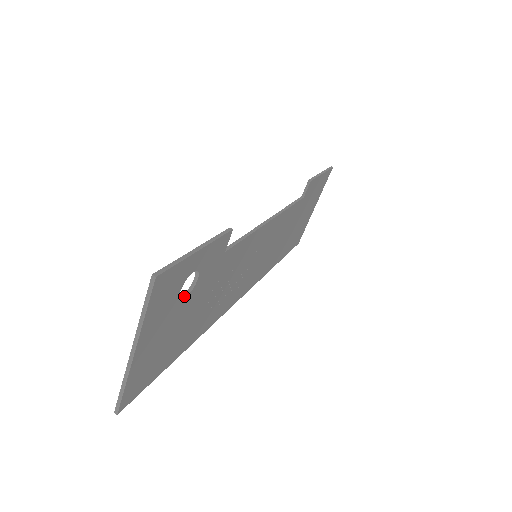
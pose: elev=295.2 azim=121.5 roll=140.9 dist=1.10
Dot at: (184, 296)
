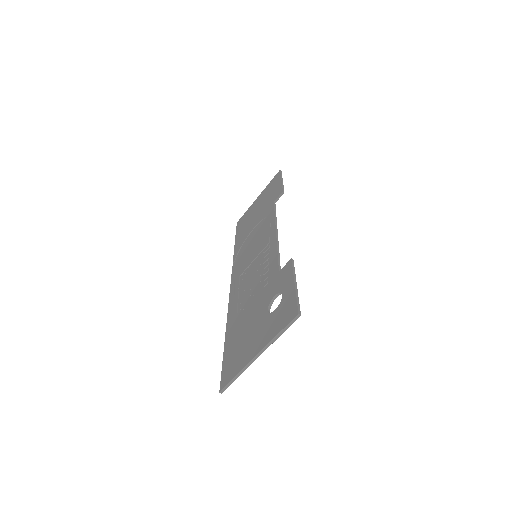
Dot at: (269, 310)
